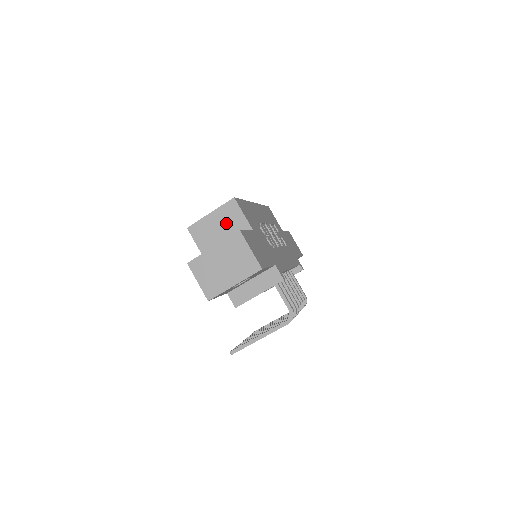
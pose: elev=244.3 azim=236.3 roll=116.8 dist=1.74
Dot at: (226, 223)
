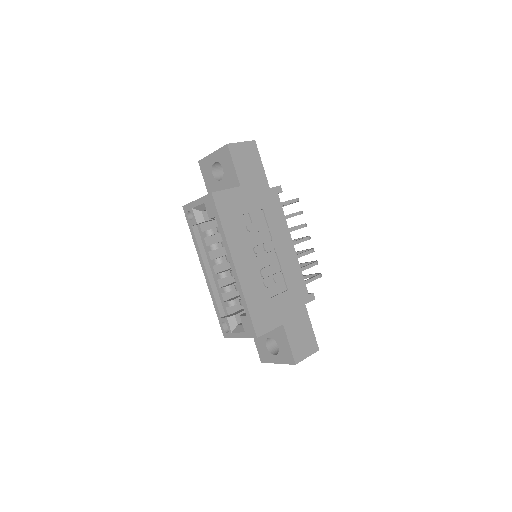
Dot at: occluded
